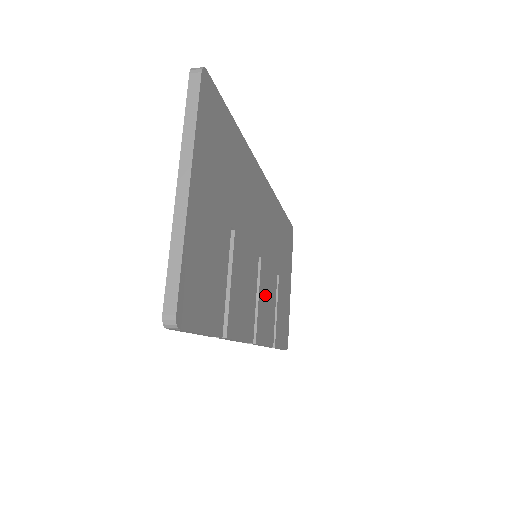
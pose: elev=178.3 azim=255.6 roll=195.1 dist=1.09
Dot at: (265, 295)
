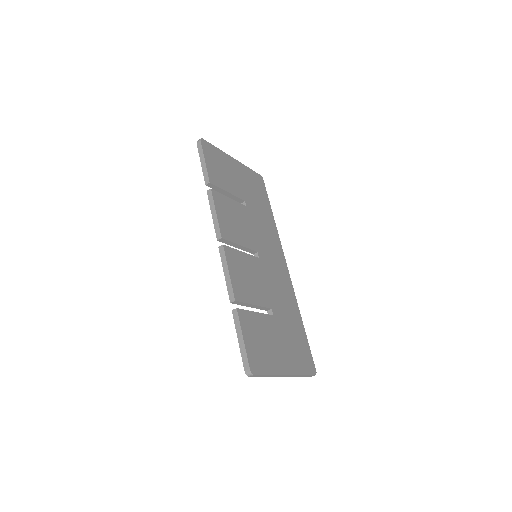
Dot at: (249, 270)
